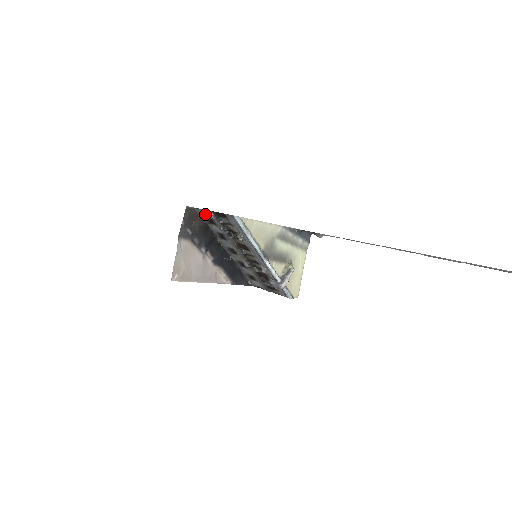
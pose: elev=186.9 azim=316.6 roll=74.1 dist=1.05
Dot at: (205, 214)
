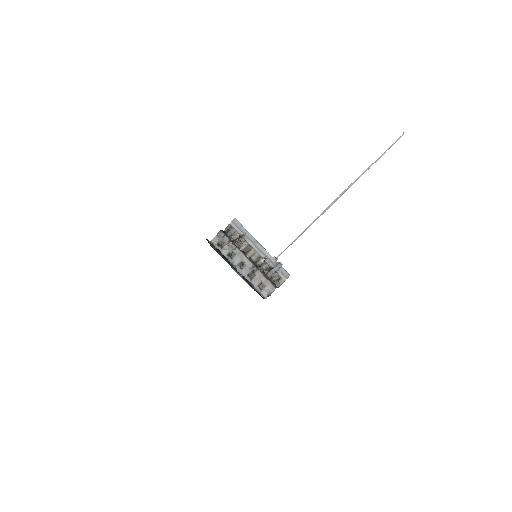
Dot at: (217, 240)
